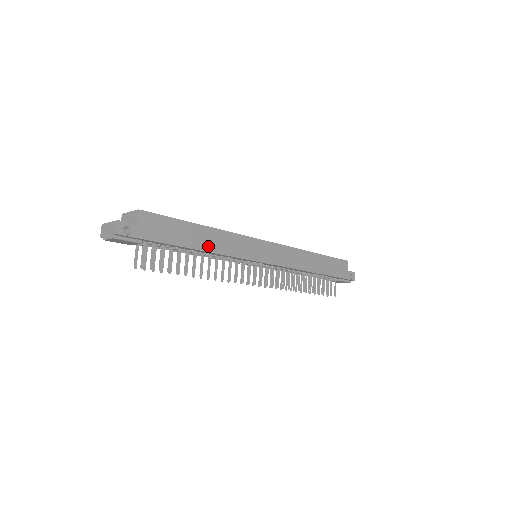
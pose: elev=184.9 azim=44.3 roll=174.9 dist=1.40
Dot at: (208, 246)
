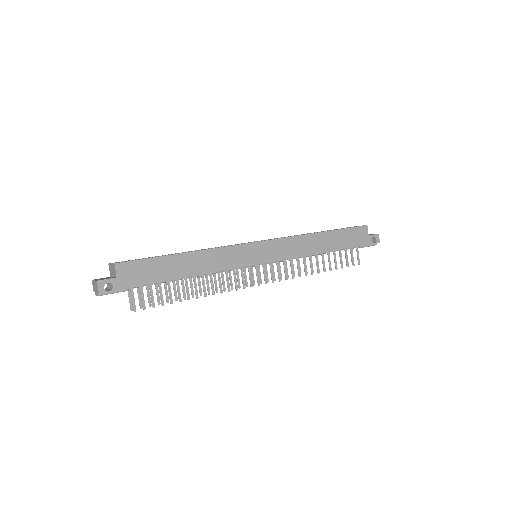
Dot at: (195, 270)
